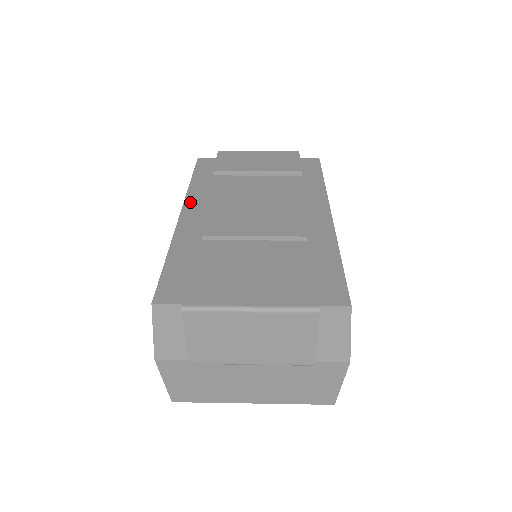
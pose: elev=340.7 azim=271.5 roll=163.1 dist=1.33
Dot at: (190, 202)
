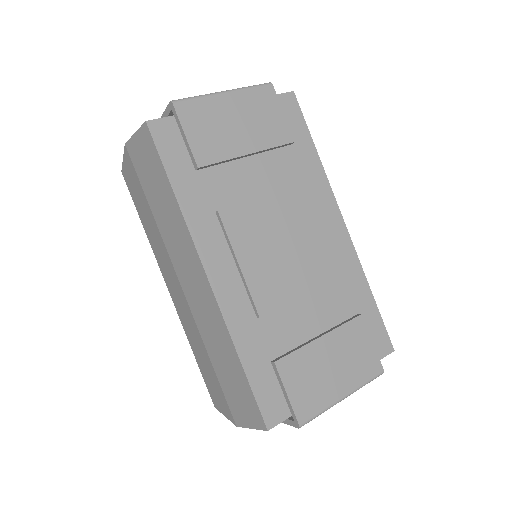
Dot at: (205, 249)
